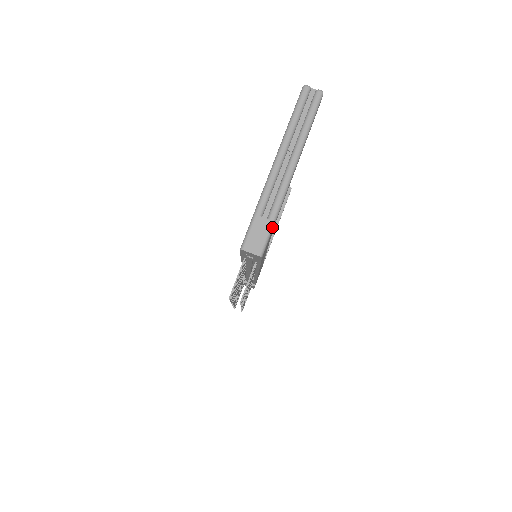
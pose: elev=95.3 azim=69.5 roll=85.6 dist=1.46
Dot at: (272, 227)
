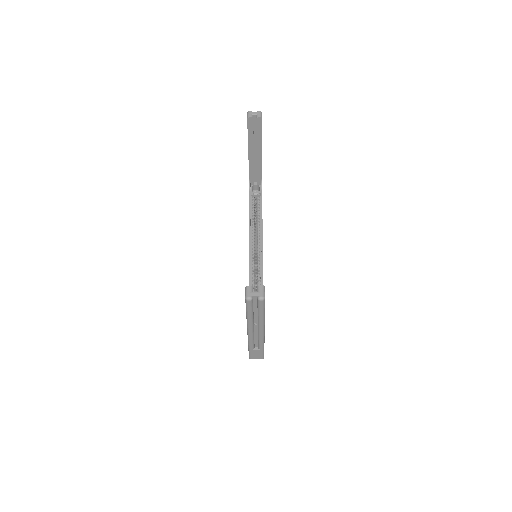
Dot at: (263, 350)
